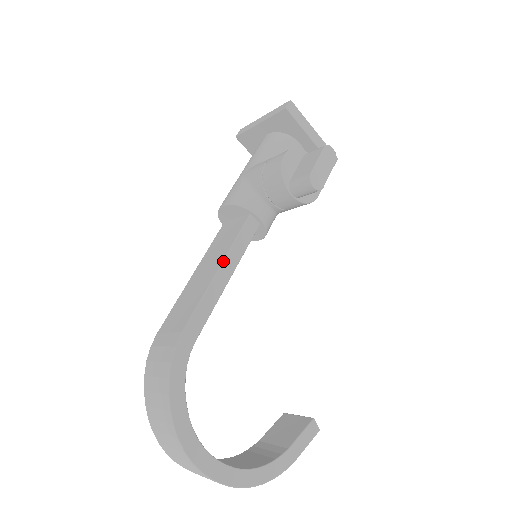
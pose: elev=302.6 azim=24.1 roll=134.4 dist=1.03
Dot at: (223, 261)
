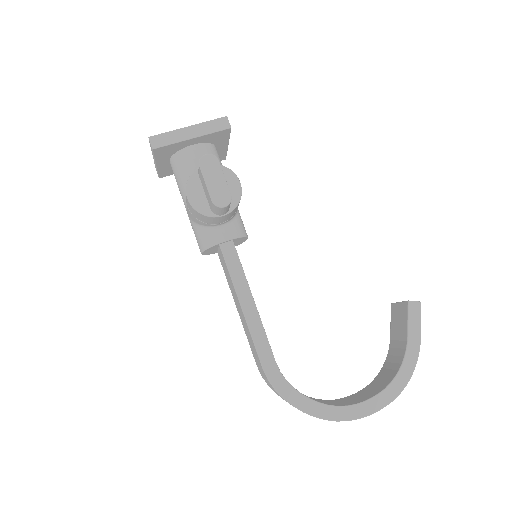
Dot at: (238, 298)
